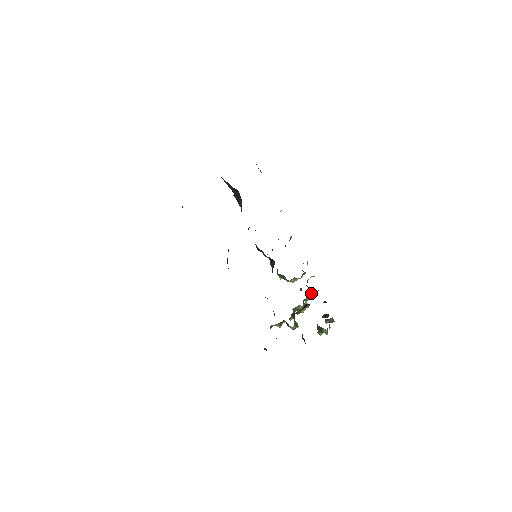
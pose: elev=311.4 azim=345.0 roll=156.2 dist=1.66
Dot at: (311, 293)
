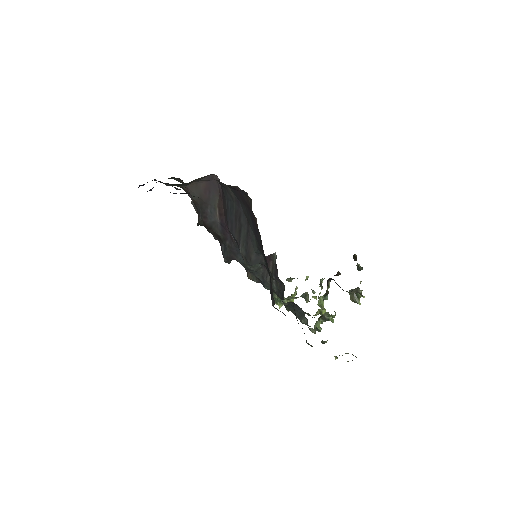
Dot at: (316, 298)
